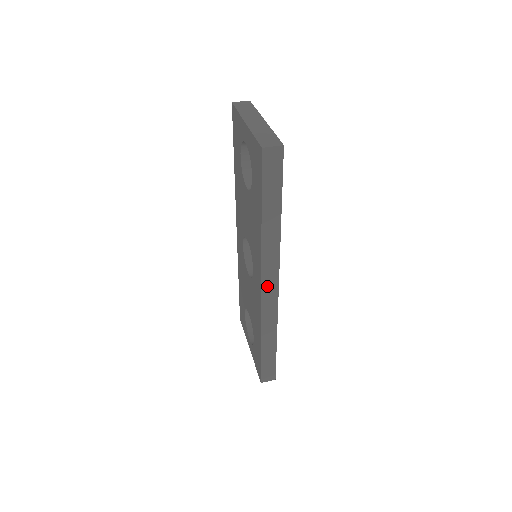
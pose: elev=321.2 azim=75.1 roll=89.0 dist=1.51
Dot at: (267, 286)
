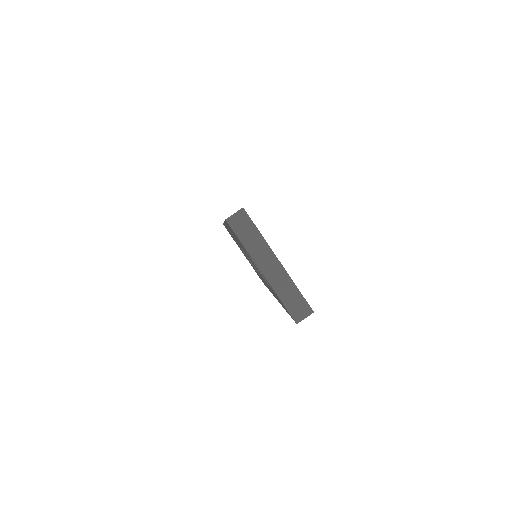
Dot at: occluded
